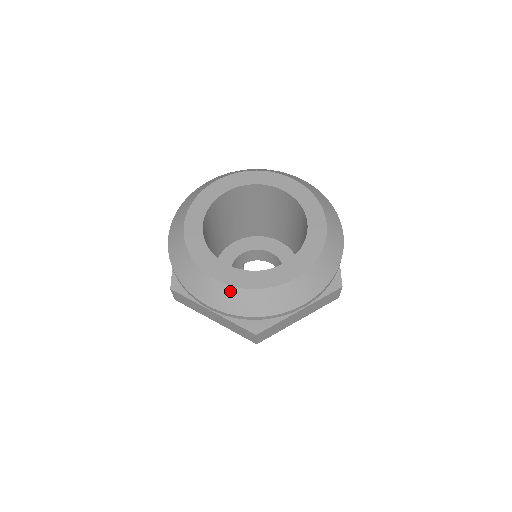
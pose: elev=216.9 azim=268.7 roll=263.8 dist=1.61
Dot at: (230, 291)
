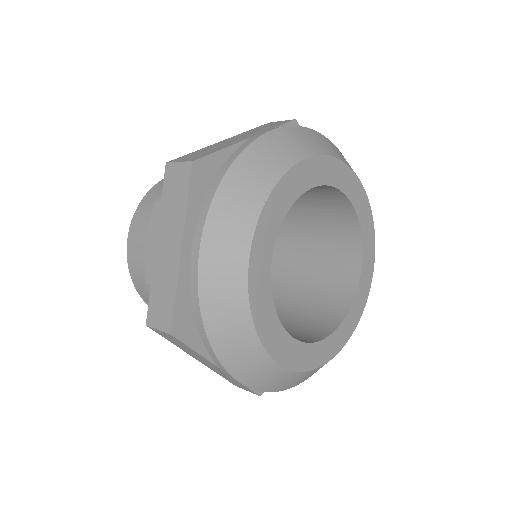
Dot at: (283, 374)
